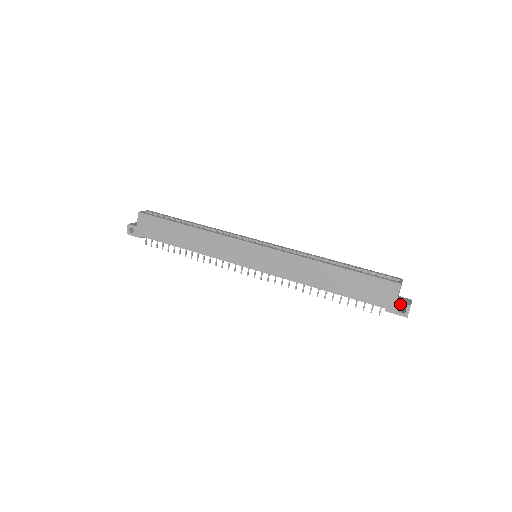
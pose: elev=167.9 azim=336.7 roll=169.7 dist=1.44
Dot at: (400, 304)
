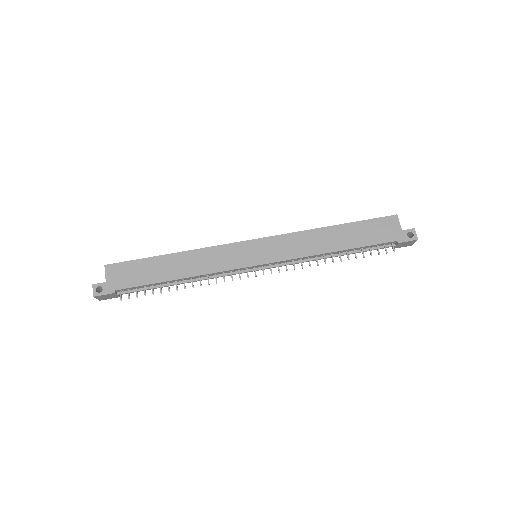
Dot at: (406, 231)
